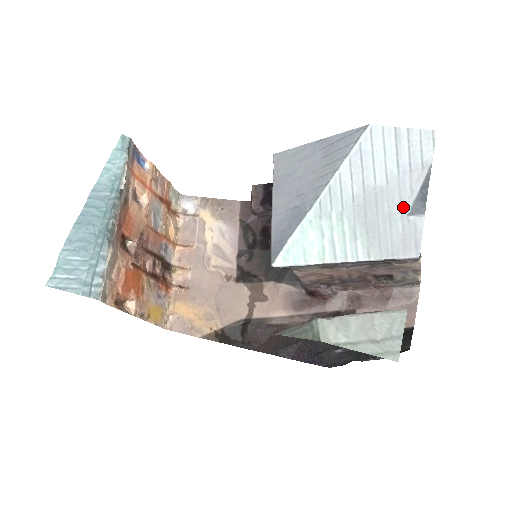
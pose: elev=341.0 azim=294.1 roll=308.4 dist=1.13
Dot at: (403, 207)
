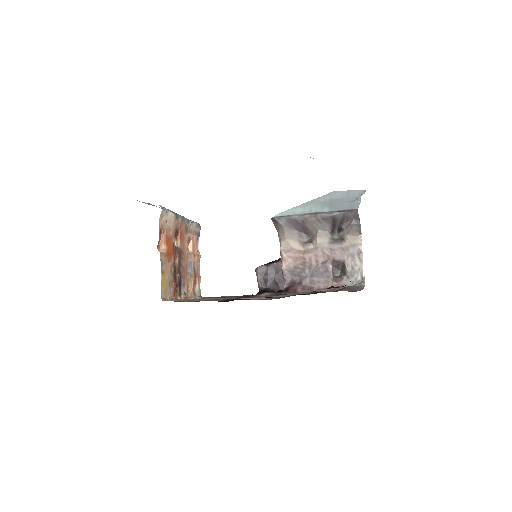
Dot at: (350, 201)
